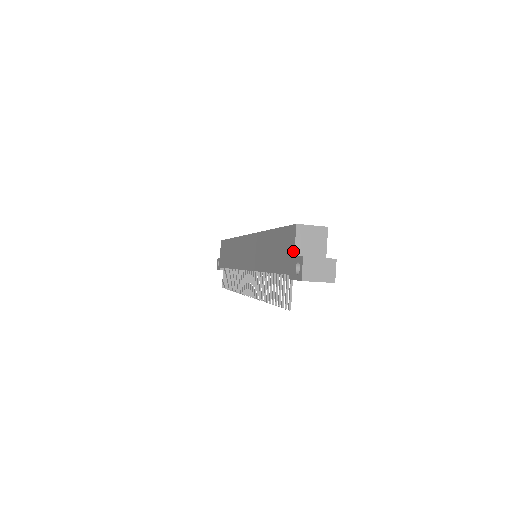
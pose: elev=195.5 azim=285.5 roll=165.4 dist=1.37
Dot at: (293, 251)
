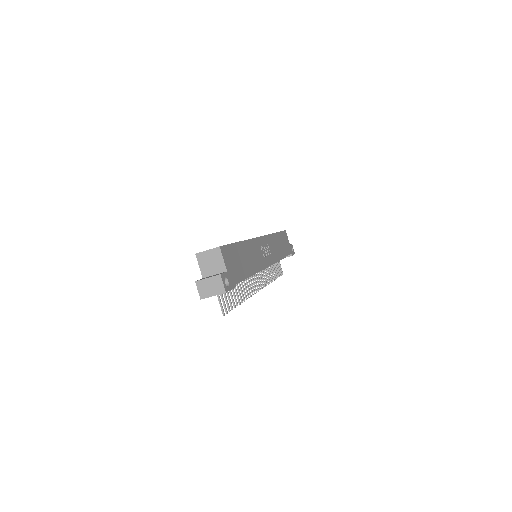
Dot at: (202, 274)
